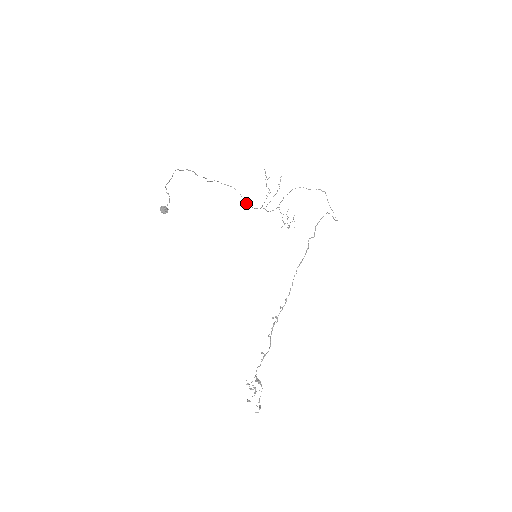
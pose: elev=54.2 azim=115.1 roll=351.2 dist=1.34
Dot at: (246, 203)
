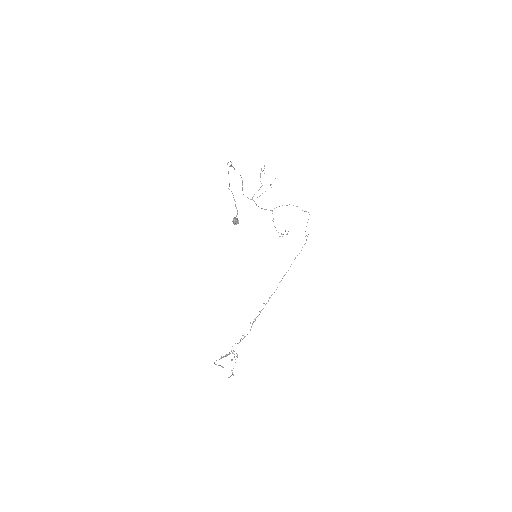
Dot at: occluded
